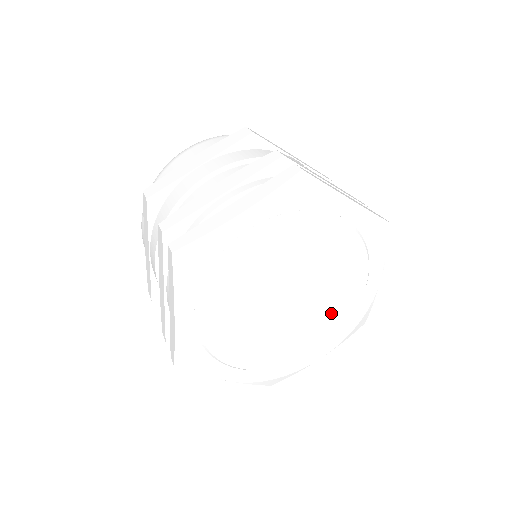
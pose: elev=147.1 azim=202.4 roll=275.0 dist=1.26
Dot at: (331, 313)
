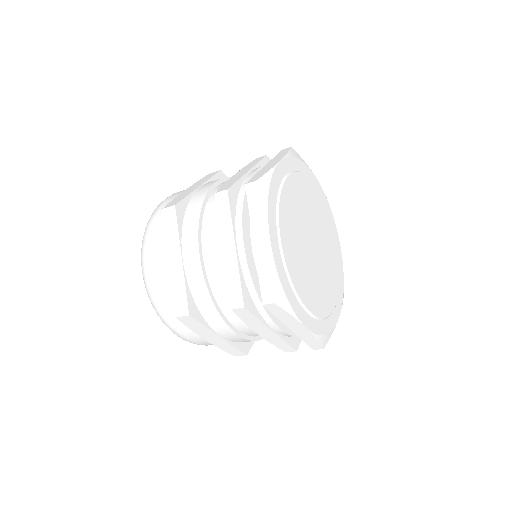
Dot at: (321, 294)
